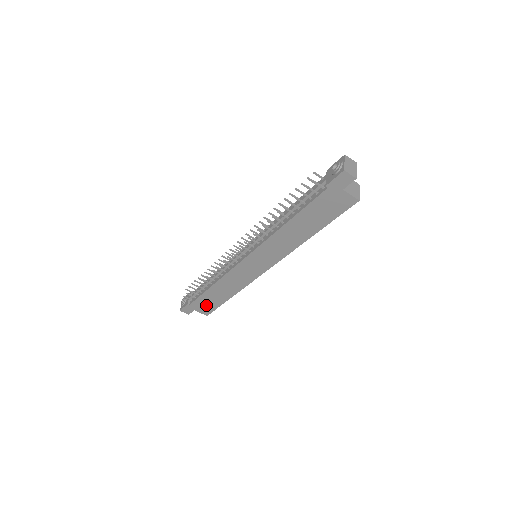
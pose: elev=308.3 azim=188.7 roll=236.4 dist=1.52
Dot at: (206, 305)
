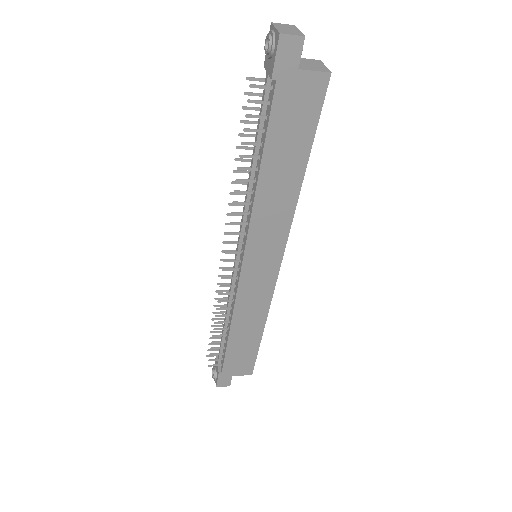
Dot at: (241, 361)
